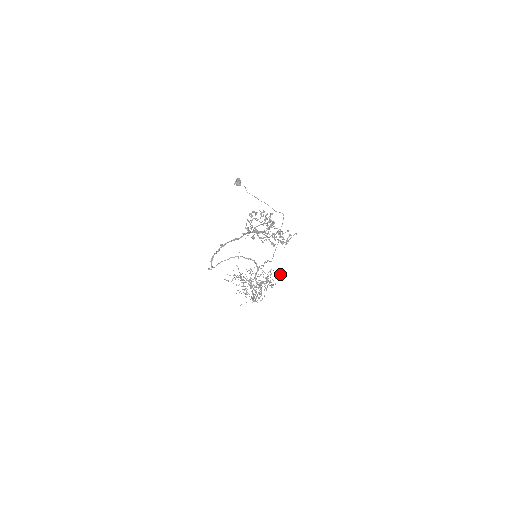
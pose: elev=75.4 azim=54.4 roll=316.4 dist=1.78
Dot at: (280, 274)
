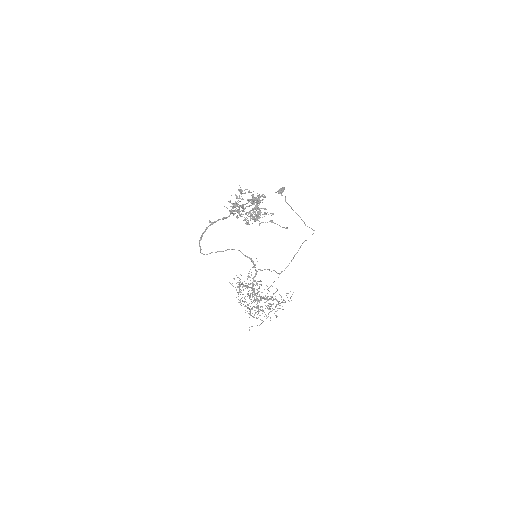
Dot at: (291, 296)
